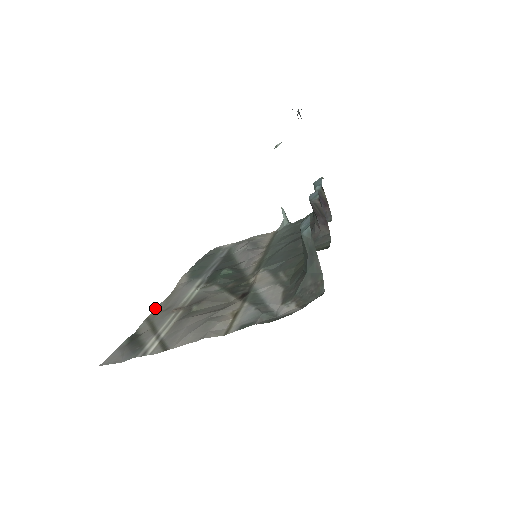
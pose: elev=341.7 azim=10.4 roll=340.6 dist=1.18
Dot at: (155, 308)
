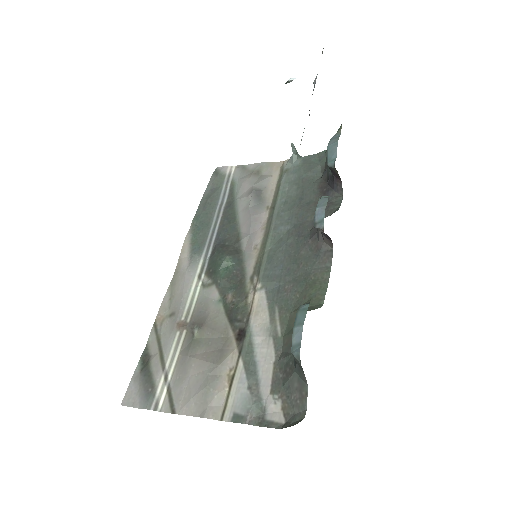
Dot at: (161, 305)
